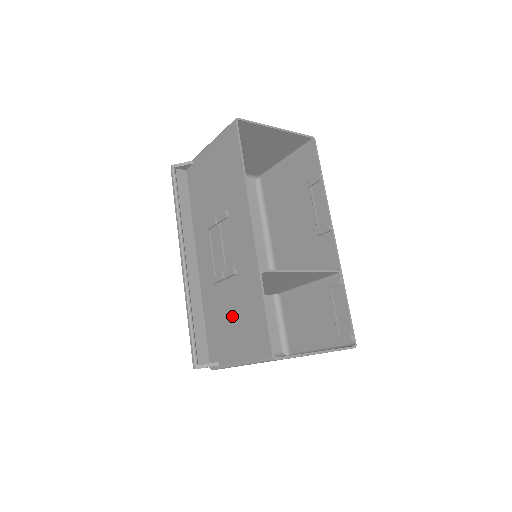
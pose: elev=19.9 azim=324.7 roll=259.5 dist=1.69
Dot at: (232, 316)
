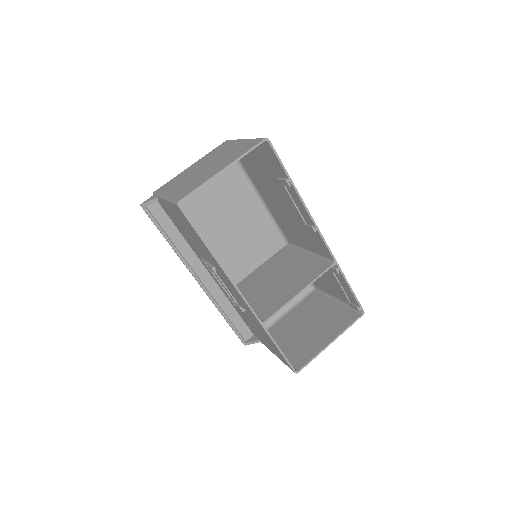
Dot at: (255, 328)
